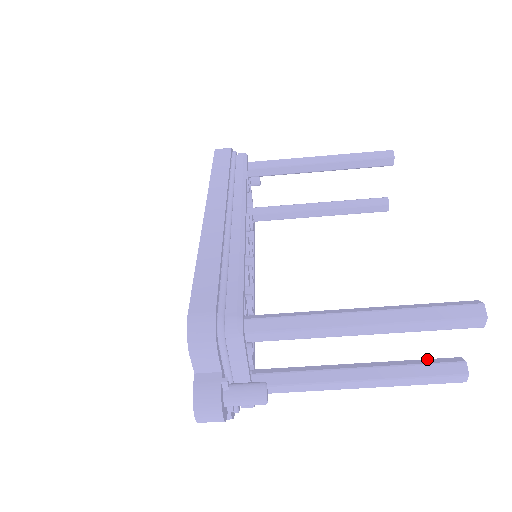
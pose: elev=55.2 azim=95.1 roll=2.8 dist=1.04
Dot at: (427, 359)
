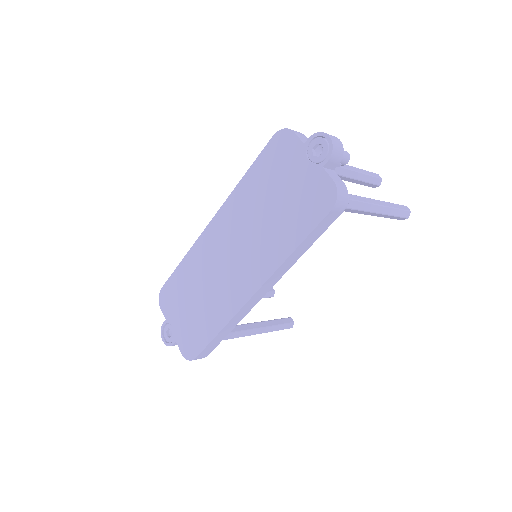
Dot at: occluded
